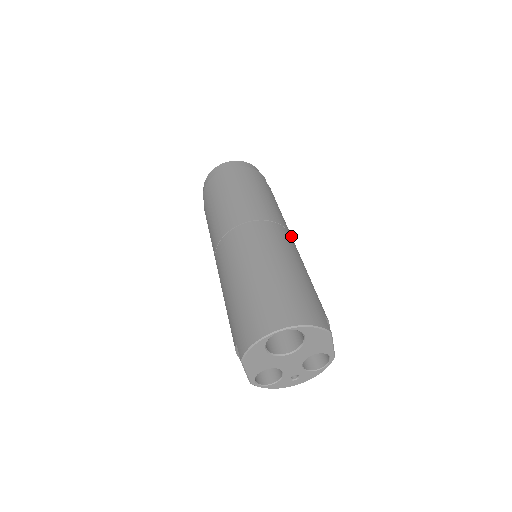
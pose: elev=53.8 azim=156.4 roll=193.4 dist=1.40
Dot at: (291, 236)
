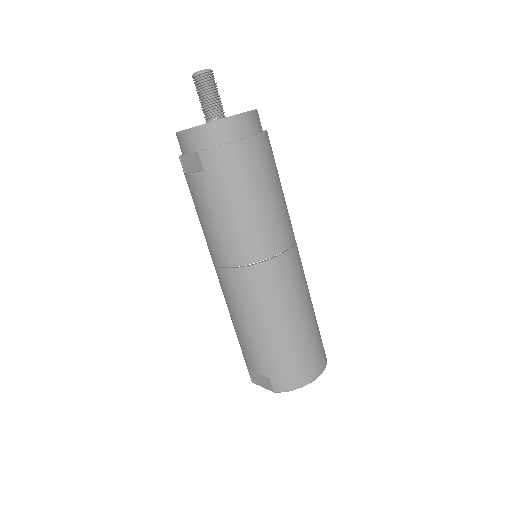
Dot at: occluded
